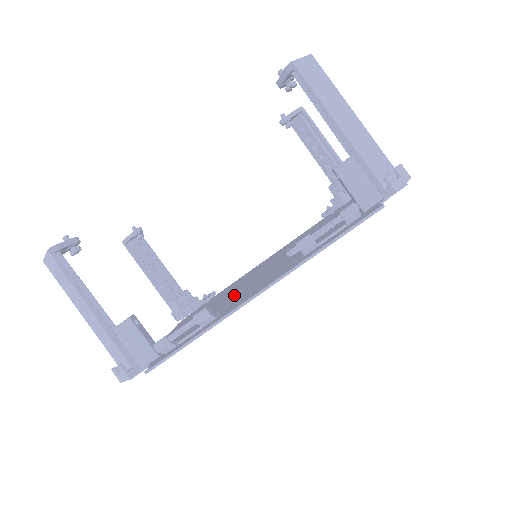
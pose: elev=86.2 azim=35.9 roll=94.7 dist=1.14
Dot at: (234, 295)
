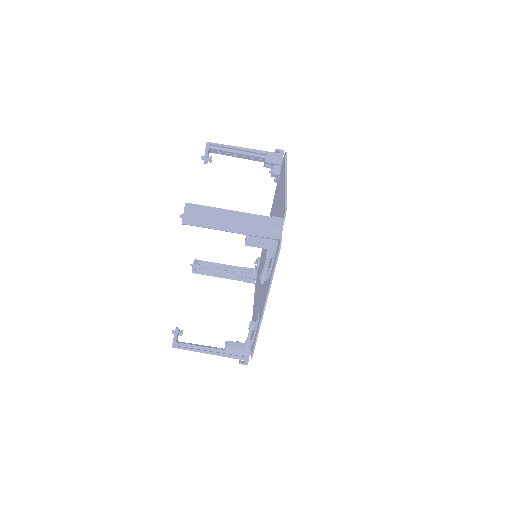
Dot at: occluded
